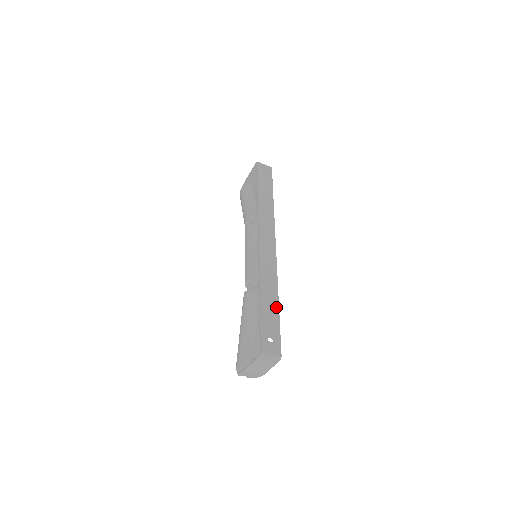
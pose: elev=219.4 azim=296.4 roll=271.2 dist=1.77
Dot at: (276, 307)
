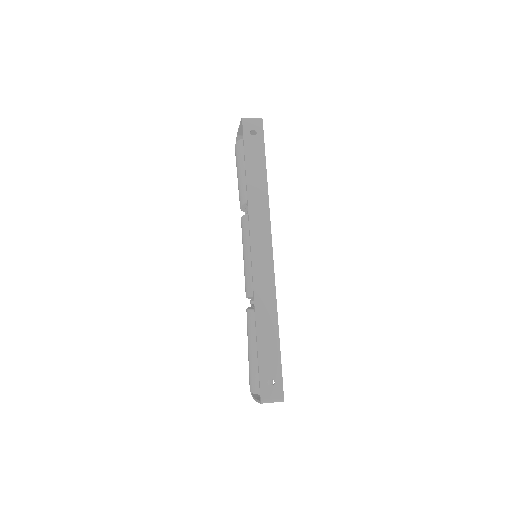
Dot at: (276, 339)
